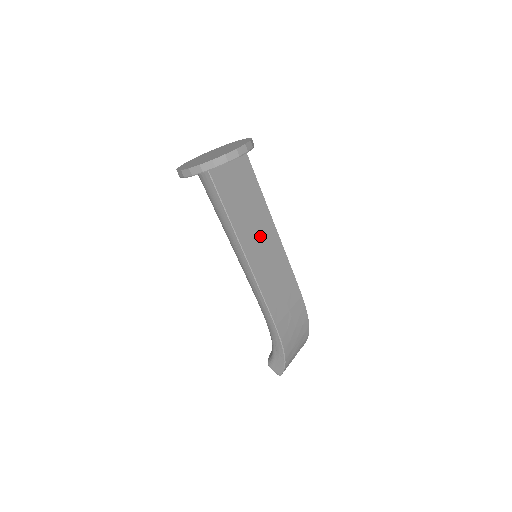
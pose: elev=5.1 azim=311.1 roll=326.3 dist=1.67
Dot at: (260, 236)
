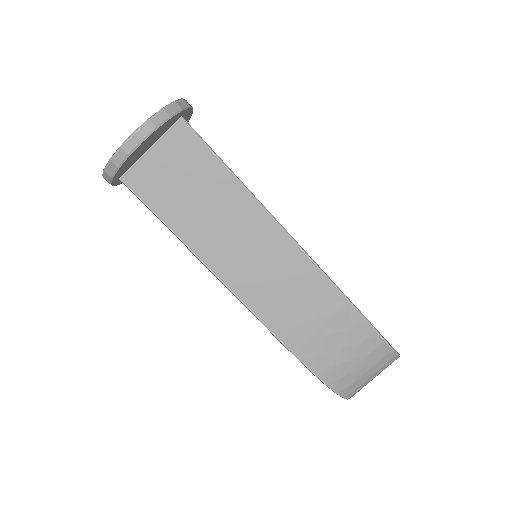
Dot at: (237, 236)
